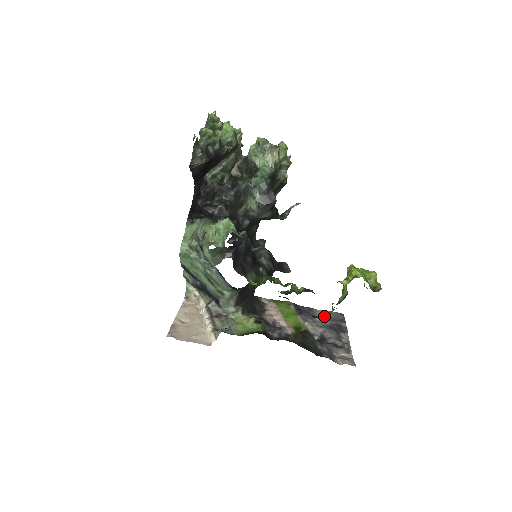
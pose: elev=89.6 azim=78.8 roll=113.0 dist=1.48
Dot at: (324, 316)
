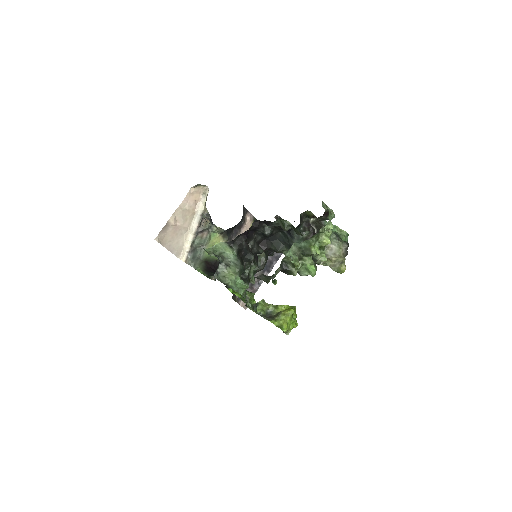
Dot at: occluded
